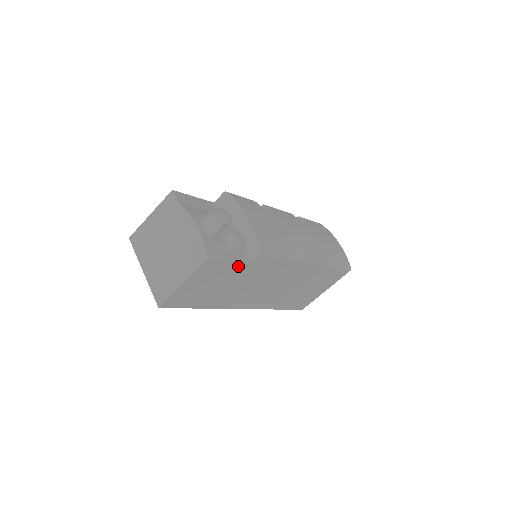
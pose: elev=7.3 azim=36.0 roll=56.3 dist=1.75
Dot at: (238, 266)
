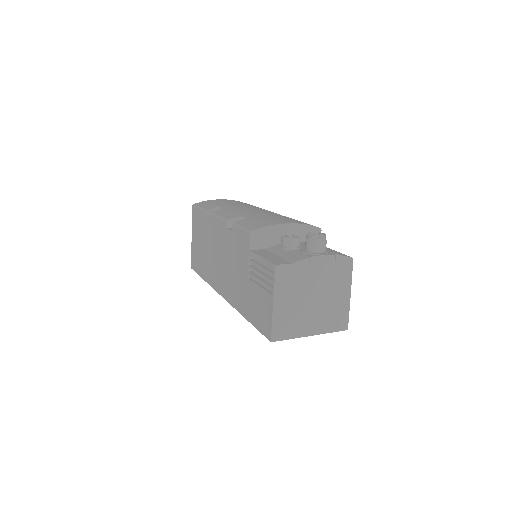
Dot at: occluded
